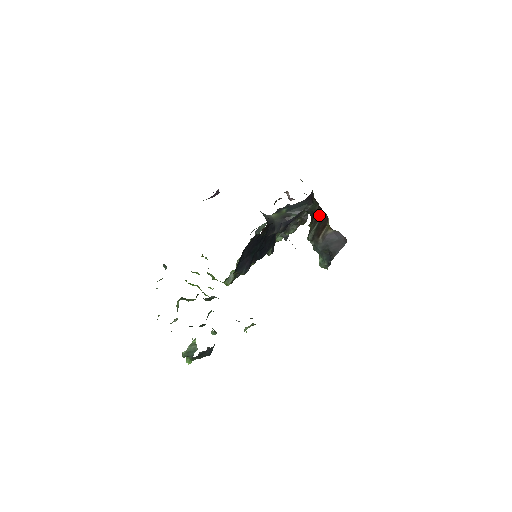
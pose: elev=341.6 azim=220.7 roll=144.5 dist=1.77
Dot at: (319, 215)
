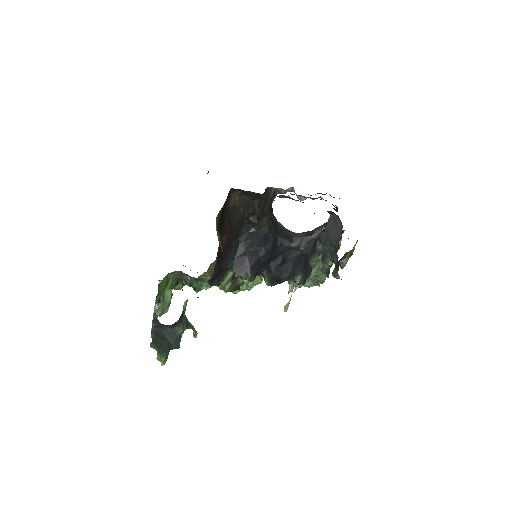
Dot at: occluded
